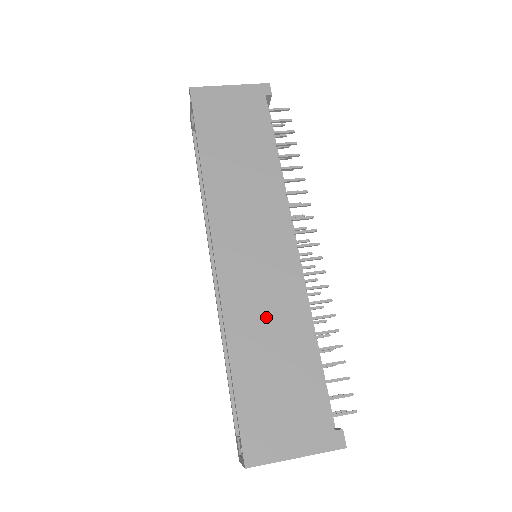
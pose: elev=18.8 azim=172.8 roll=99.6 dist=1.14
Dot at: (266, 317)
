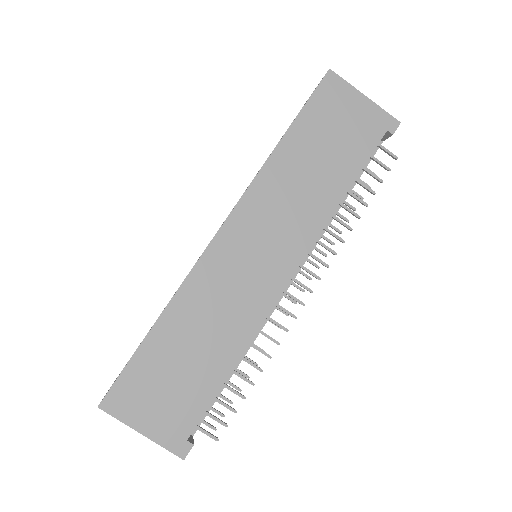
Dot at: (215, 313)
